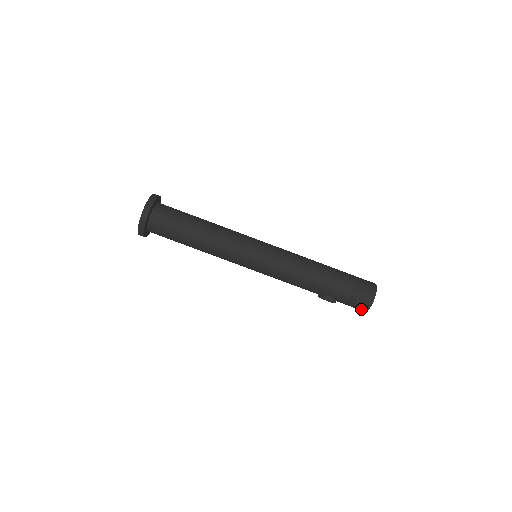
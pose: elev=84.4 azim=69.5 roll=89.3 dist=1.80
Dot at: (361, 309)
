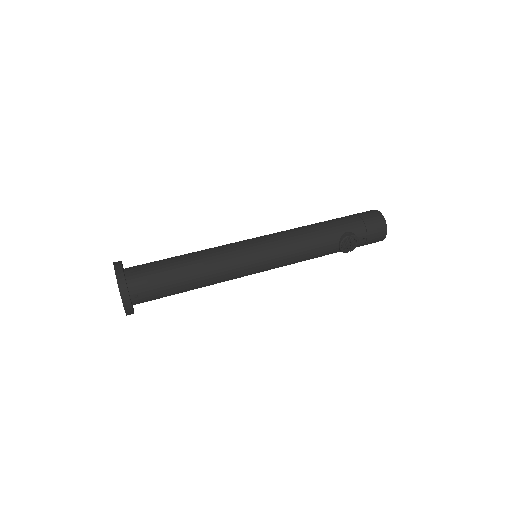
Dot at: (381, 228)
